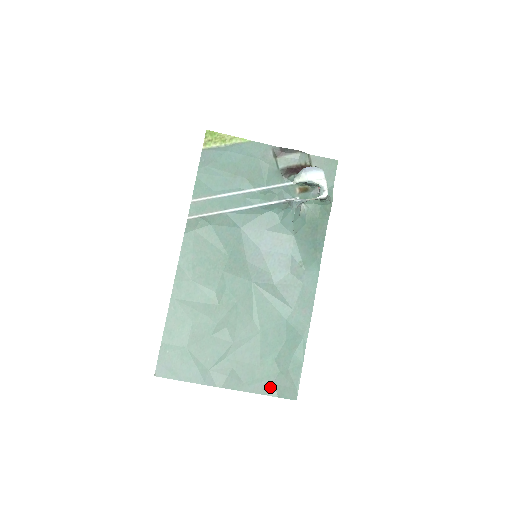
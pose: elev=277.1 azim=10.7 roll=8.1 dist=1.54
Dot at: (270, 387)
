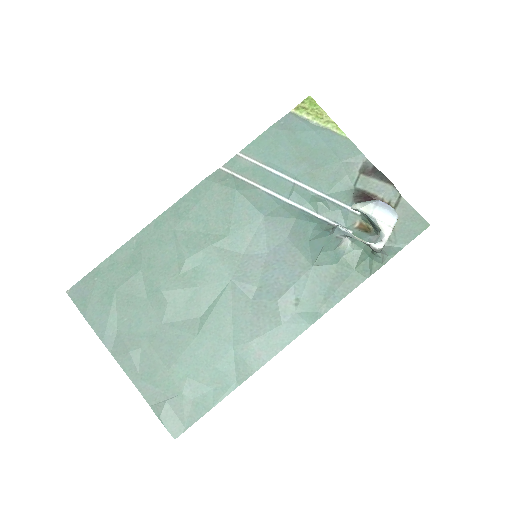
Dot at: (160, 401)
